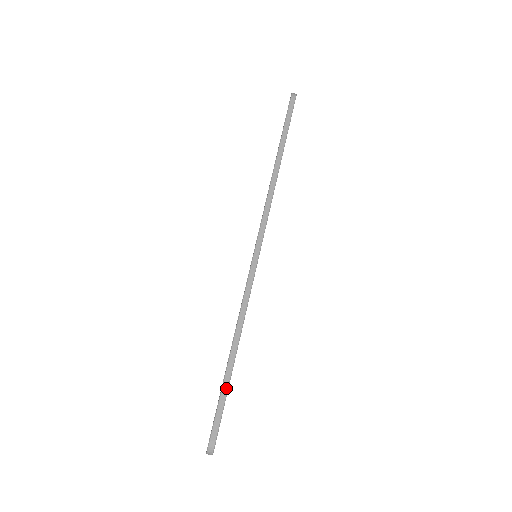
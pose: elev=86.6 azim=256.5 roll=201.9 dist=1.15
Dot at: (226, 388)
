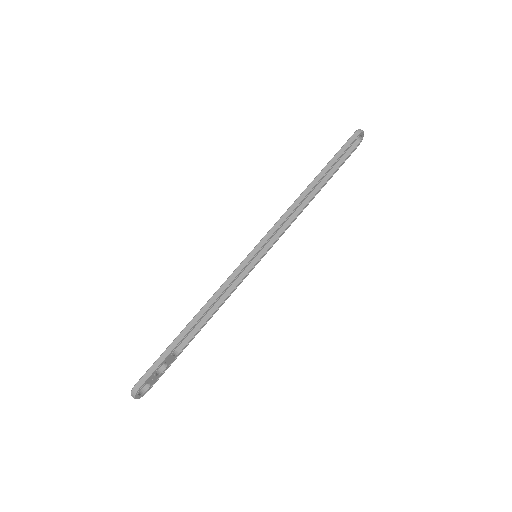
Dot at: (170, 349)
